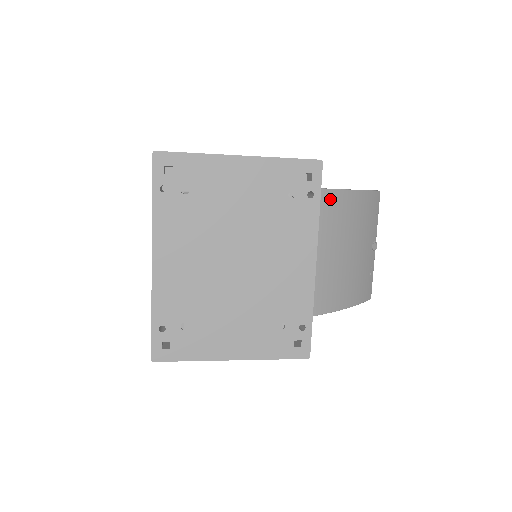
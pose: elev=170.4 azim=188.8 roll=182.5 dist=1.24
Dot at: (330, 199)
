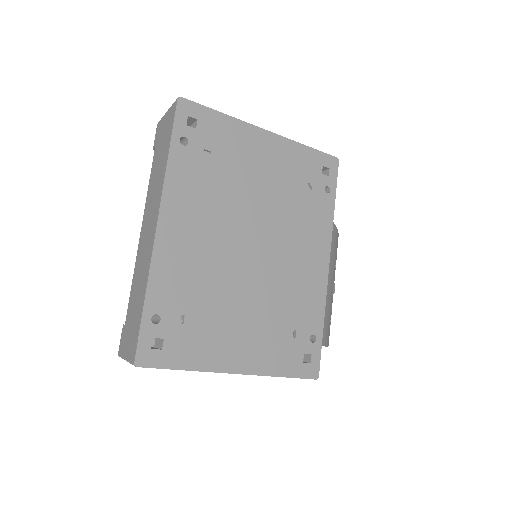
Dot at: occluded
